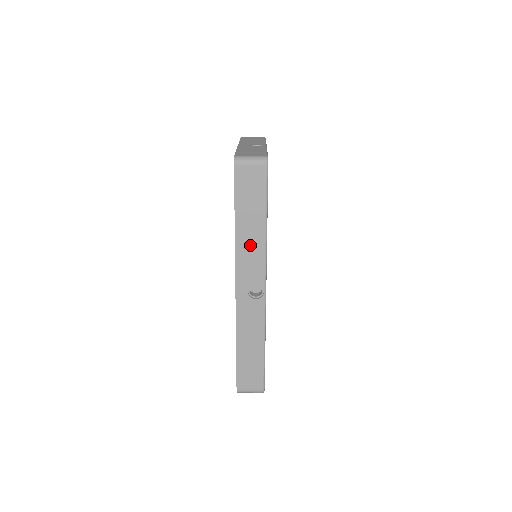
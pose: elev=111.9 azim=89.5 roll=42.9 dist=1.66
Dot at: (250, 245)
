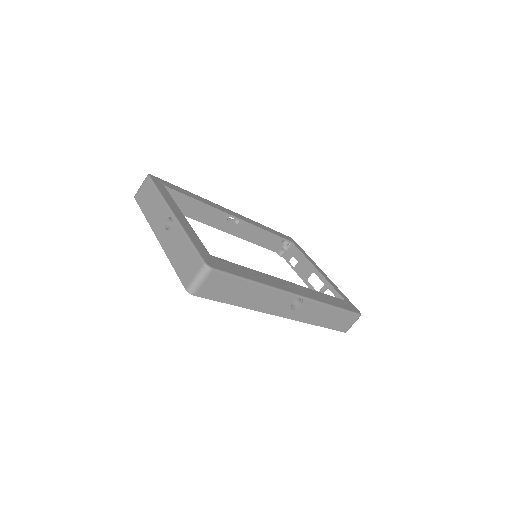
Dot at: (262, 299)
